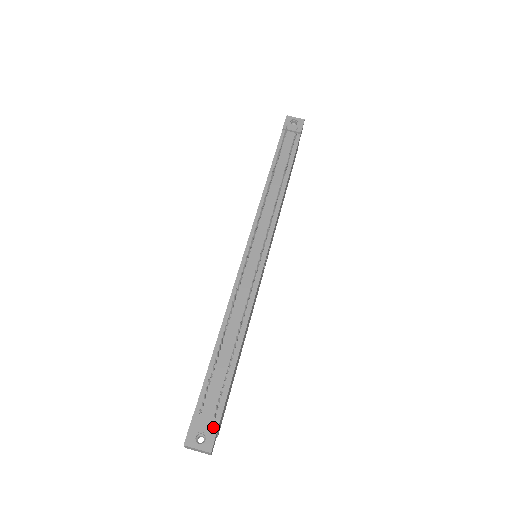
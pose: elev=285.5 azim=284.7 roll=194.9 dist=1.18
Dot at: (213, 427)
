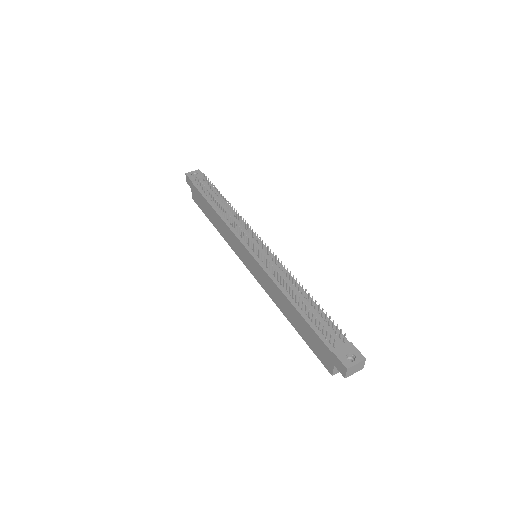
Dot at: (350, 346)
